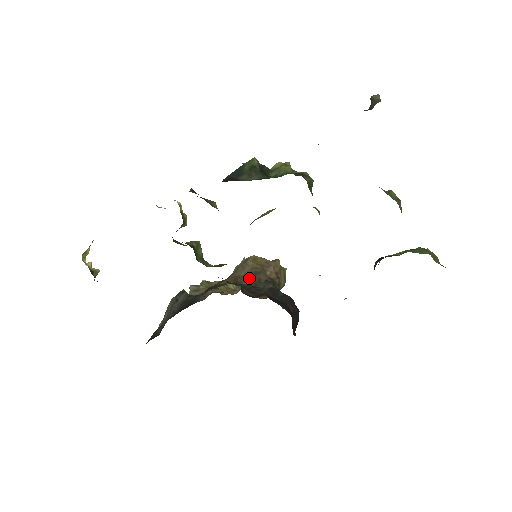
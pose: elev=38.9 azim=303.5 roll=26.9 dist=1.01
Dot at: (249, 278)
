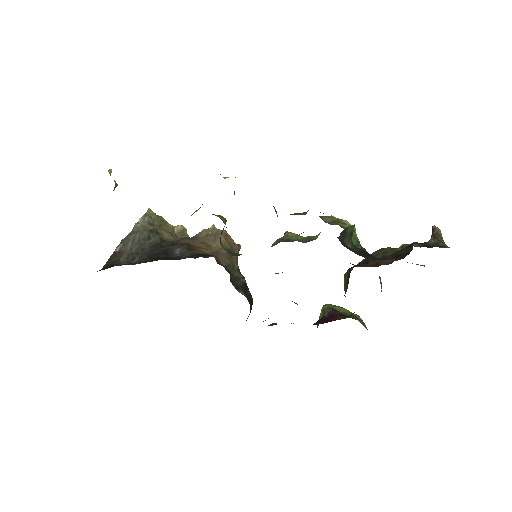
Dot at: (226, 260)
